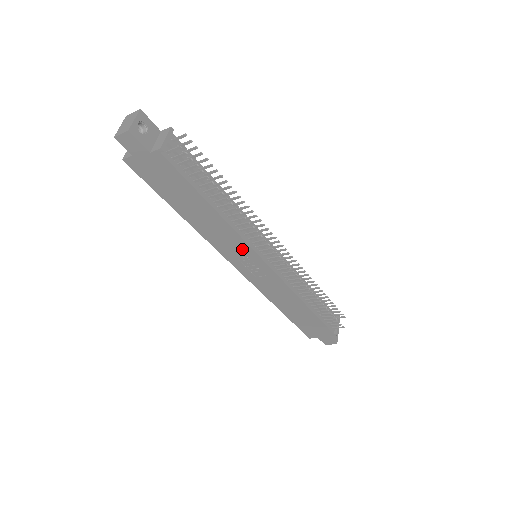
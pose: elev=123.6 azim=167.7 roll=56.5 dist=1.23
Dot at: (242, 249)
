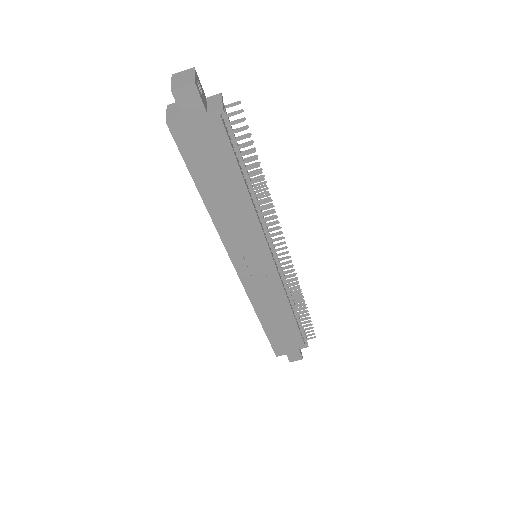
Dot at: (255, 243)
